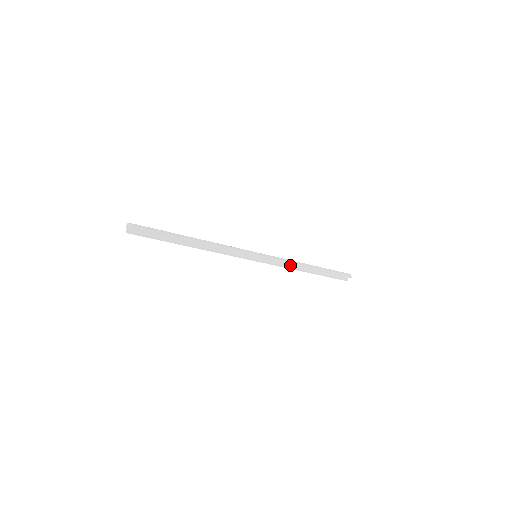
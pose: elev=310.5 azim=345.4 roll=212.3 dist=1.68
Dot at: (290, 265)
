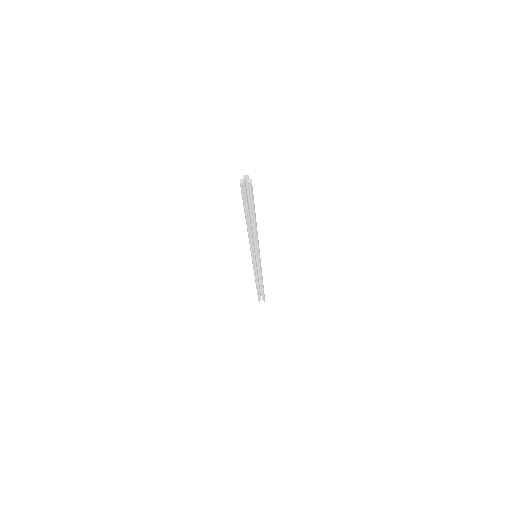
Dot at: (257, 273)
